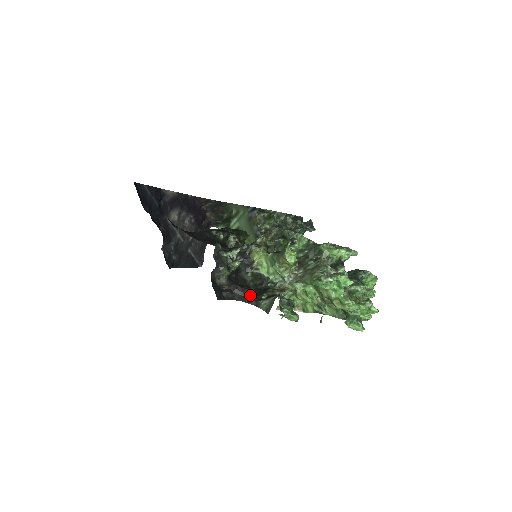
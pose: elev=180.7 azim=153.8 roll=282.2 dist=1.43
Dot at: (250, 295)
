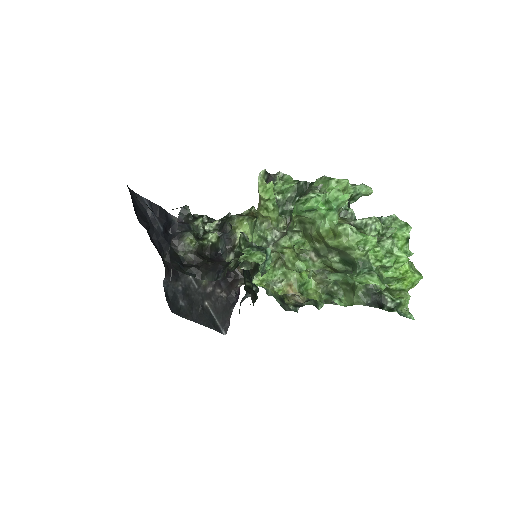
Dot at: (220, 268)
